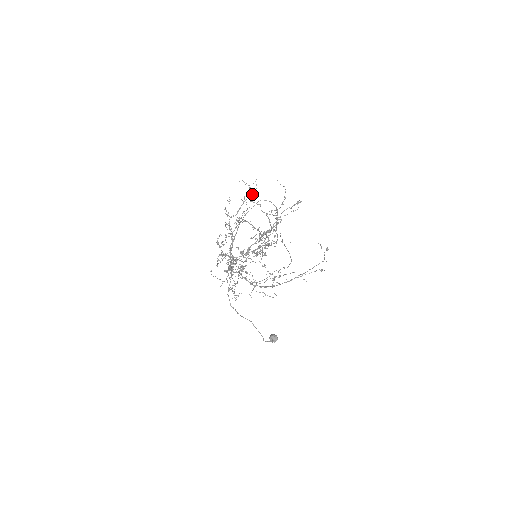
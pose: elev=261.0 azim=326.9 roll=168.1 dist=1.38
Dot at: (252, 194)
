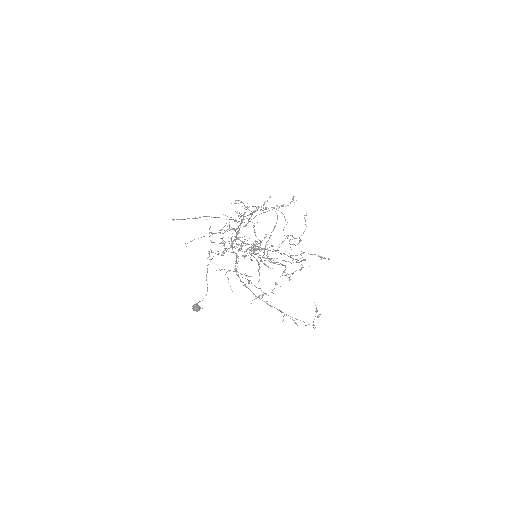
Dot at: (282, 206)
